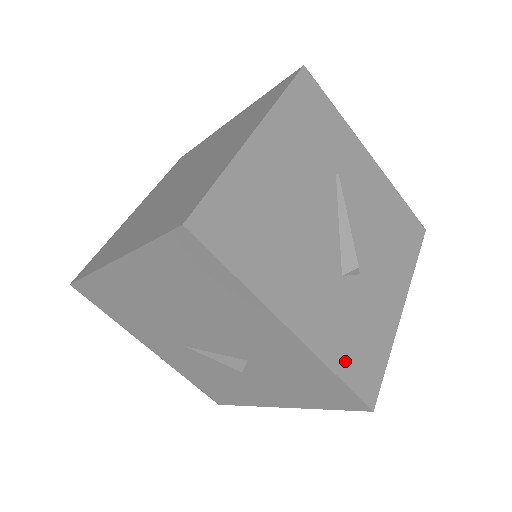
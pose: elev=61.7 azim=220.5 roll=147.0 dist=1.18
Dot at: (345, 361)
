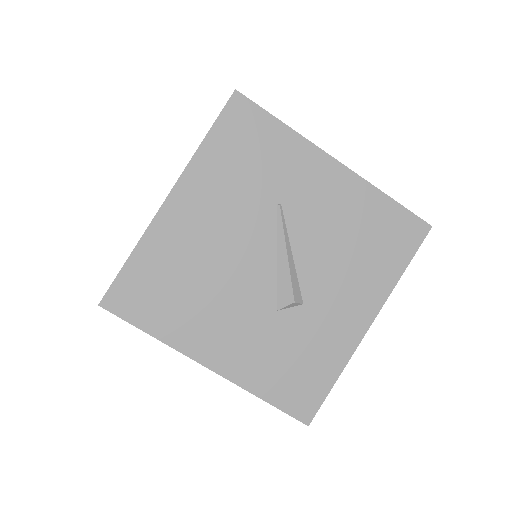
Dot at: (274, 387)
